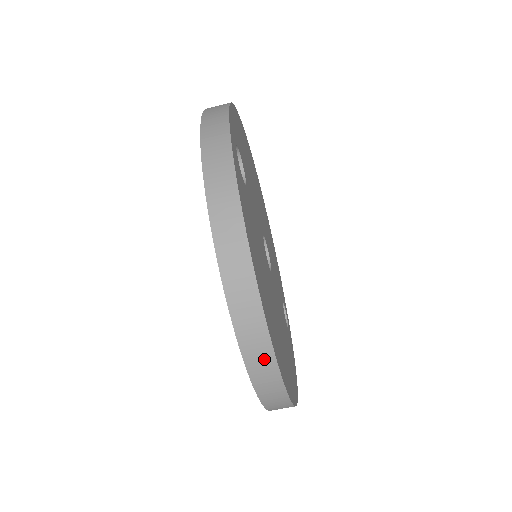
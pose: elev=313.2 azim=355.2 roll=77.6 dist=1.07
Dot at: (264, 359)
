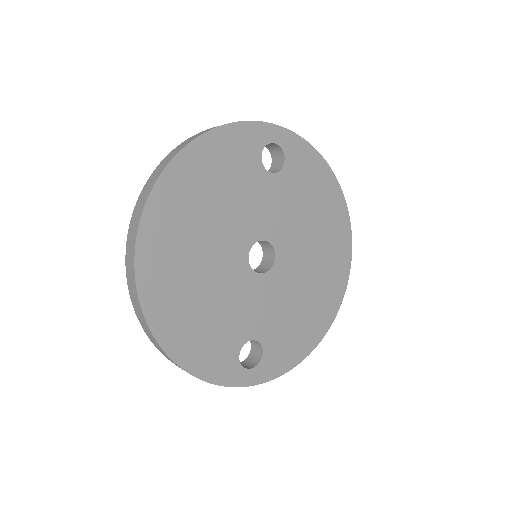
Dot at: (143, 201)
